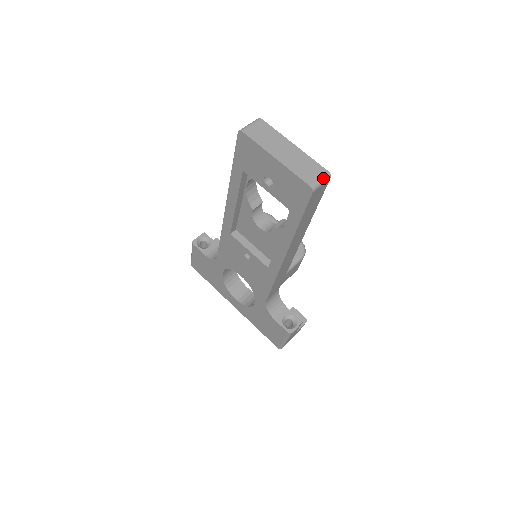
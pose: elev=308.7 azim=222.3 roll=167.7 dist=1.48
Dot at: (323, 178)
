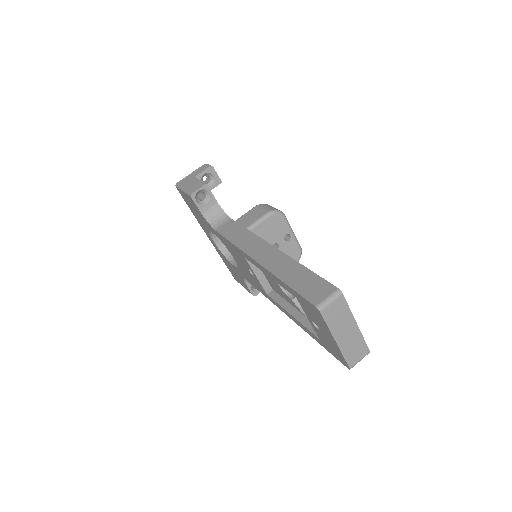
Dot at: occluded
